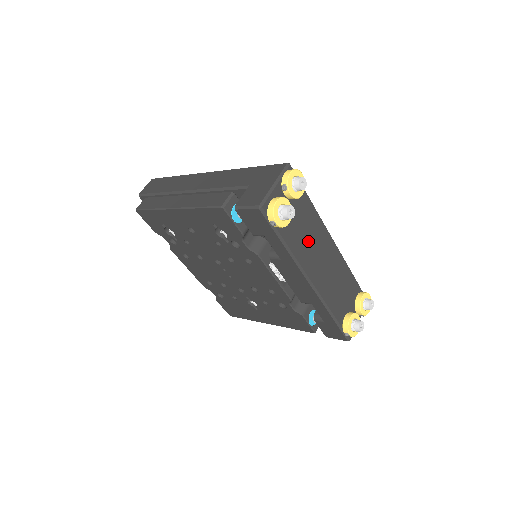
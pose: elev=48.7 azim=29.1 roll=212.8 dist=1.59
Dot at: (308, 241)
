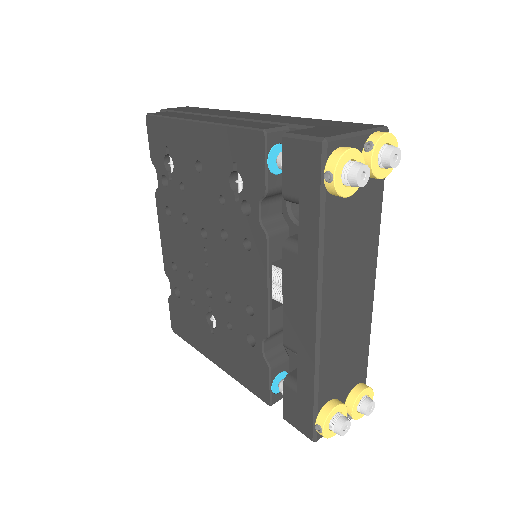
Dot at: (349, 252)
